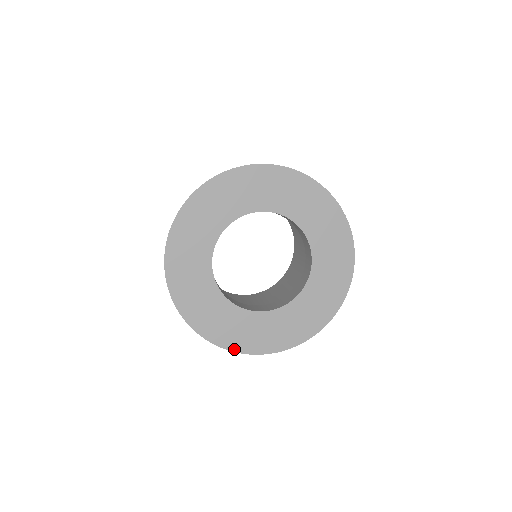
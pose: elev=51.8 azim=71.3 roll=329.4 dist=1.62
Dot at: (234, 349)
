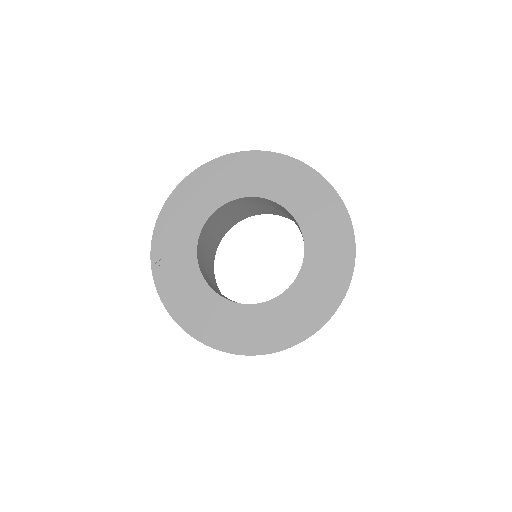
Dot at: (258, 352)
